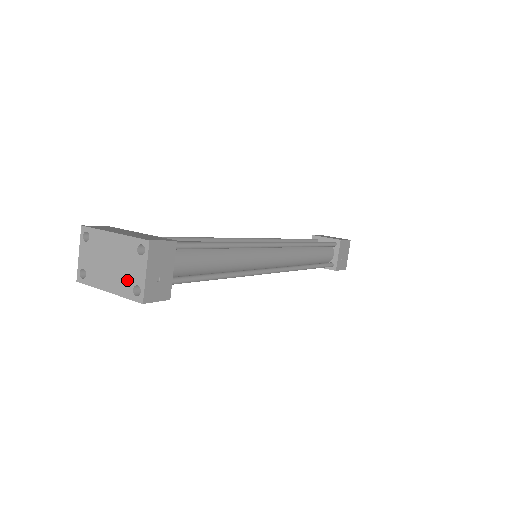
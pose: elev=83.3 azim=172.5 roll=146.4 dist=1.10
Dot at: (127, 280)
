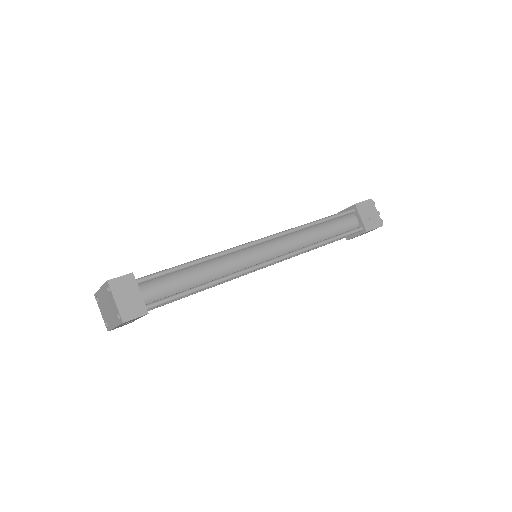
Dot at: (114, 313)
